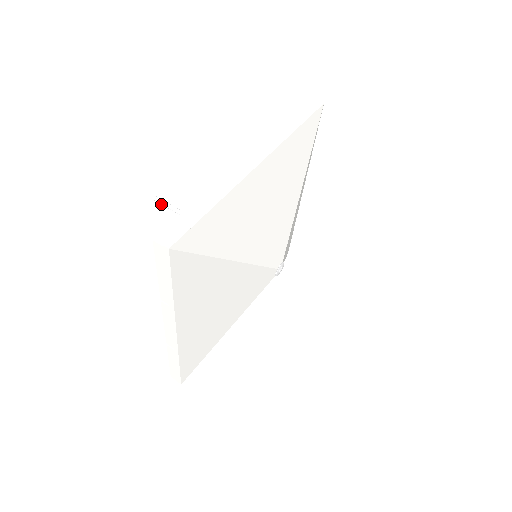
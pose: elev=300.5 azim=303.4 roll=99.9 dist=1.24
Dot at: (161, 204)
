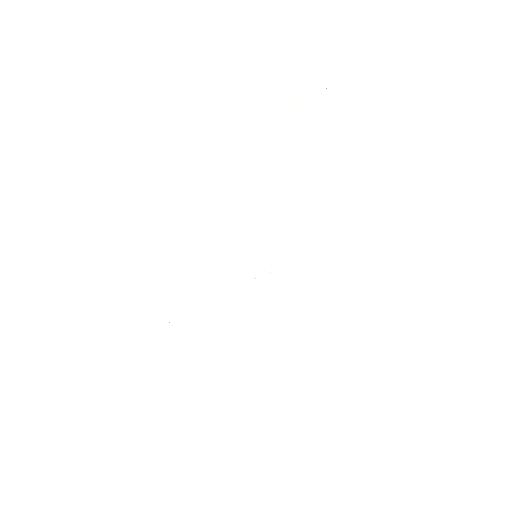
Dot at: occluded
